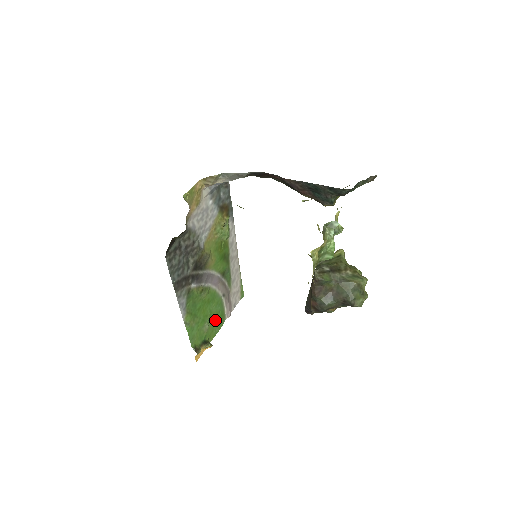
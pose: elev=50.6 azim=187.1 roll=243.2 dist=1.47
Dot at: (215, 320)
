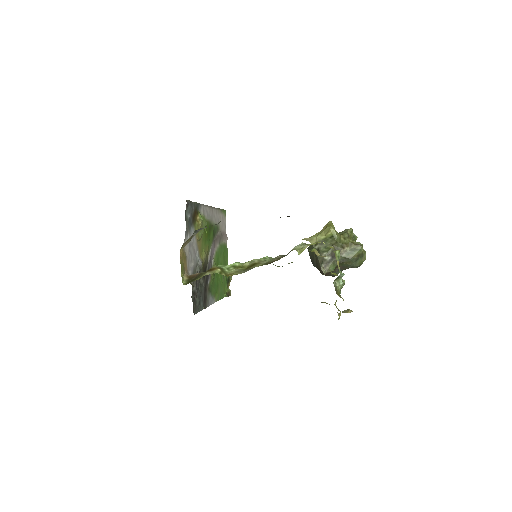
Dot at: (224, 260)
